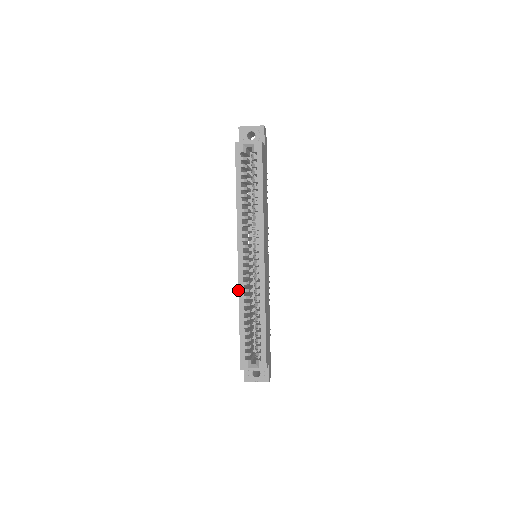
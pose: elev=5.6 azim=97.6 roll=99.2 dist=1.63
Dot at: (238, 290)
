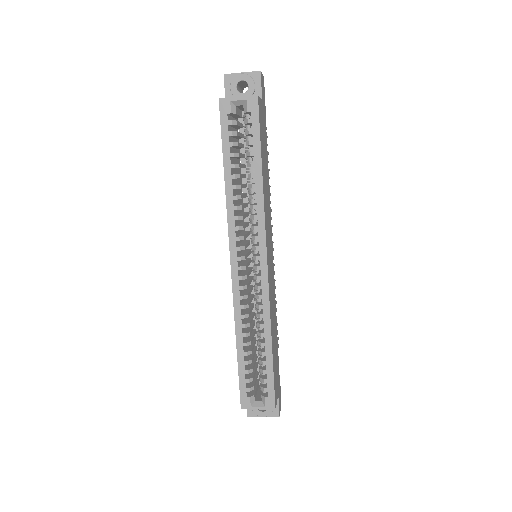
Dot at: occluded
